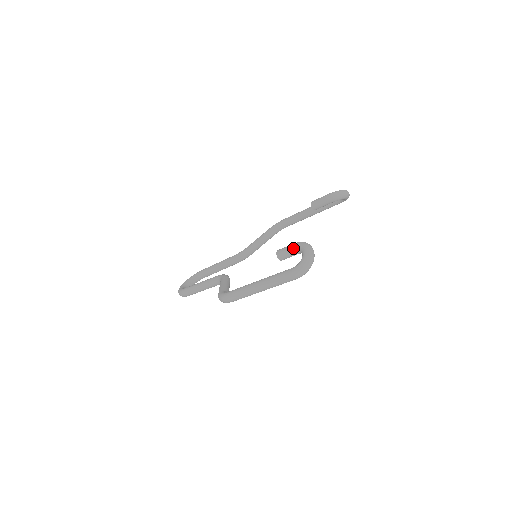
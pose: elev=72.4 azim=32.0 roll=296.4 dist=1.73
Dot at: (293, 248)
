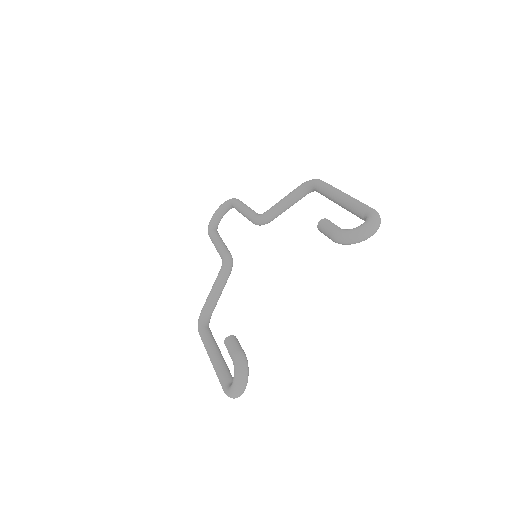
Dot at: occluded
